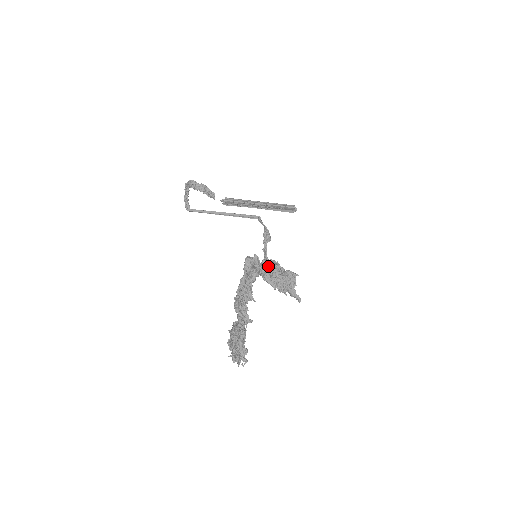
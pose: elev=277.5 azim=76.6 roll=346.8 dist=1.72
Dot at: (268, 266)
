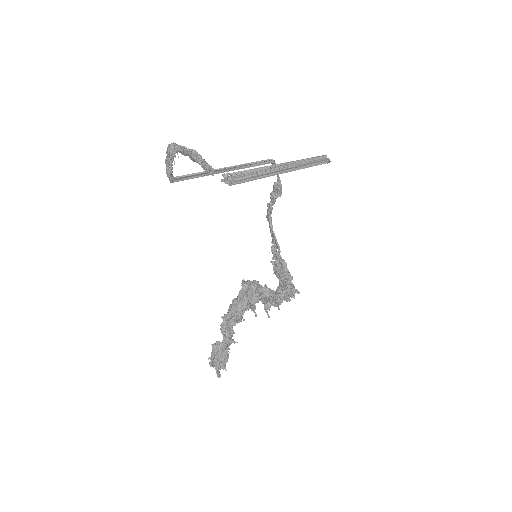
Dot at: (266, 309)
